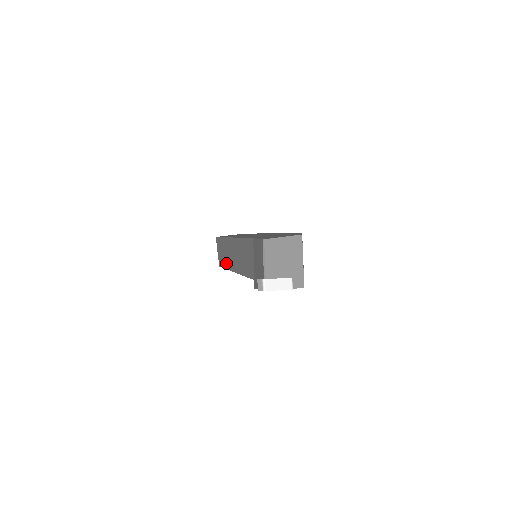
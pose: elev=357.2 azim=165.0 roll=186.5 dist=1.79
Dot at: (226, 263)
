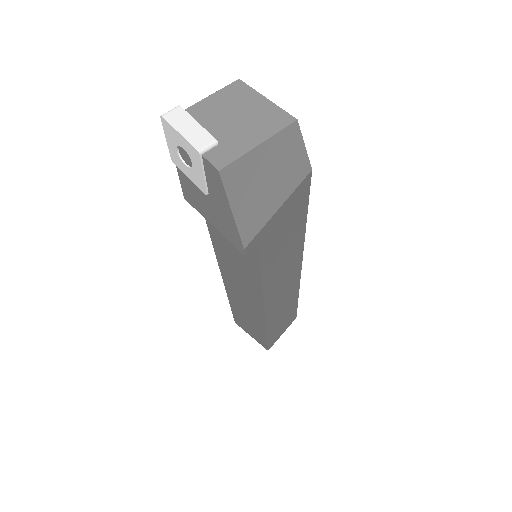
Dot at: occluded
